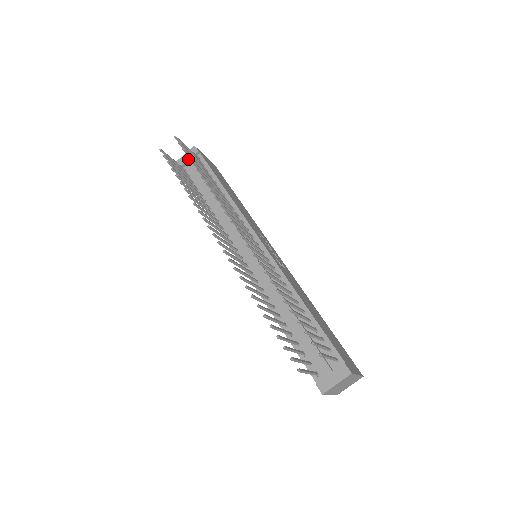
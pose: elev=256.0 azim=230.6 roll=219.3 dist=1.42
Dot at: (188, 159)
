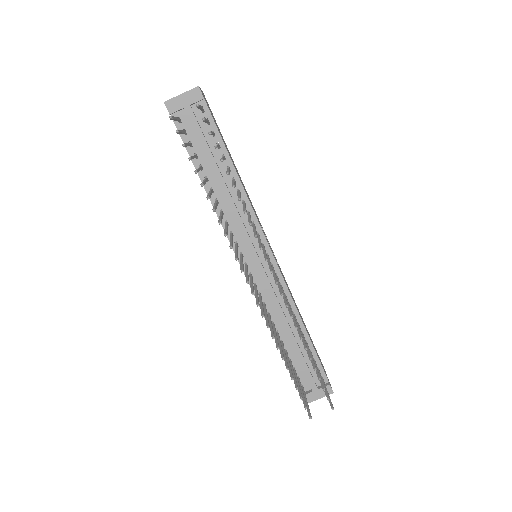
Dot at: (187, 105)
